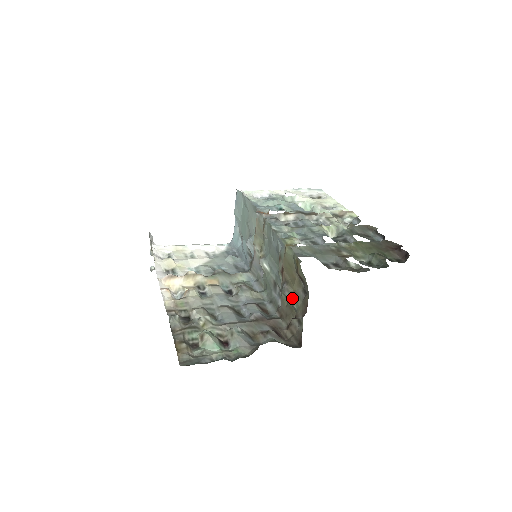
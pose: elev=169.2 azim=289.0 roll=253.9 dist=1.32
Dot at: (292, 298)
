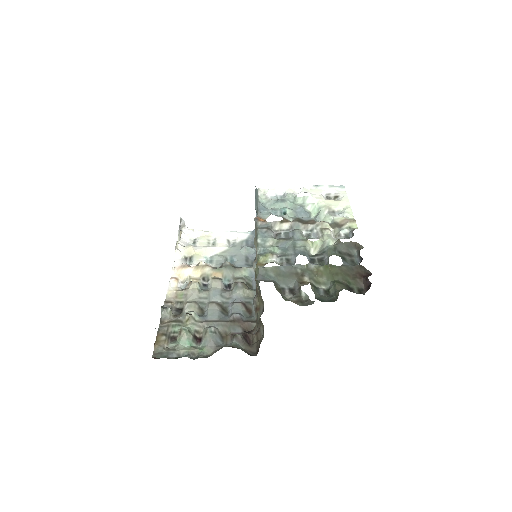
Dot at: (256, 311)
